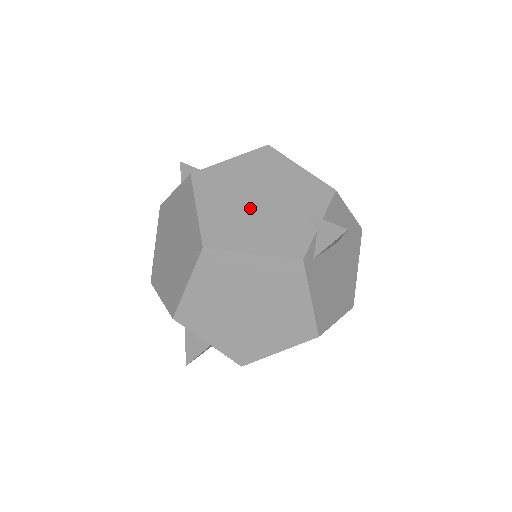
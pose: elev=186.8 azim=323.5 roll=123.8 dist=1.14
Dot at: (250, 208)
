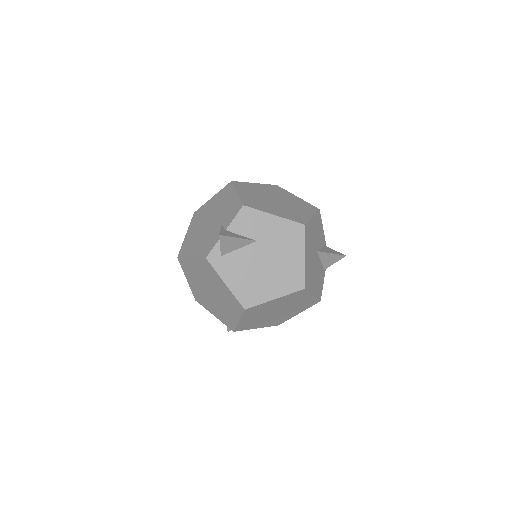
Dot at: (203, 229)
